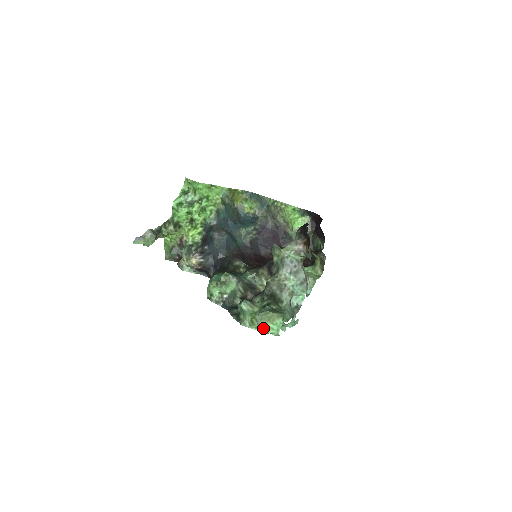
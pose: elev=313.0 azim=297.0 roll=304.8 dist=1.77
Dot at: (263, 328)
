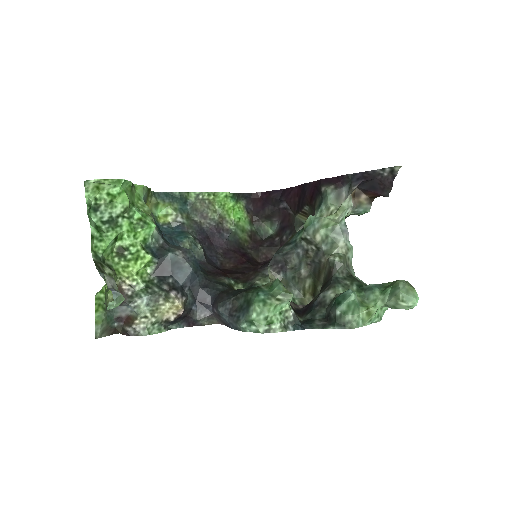
Dot at: (416, 300)
